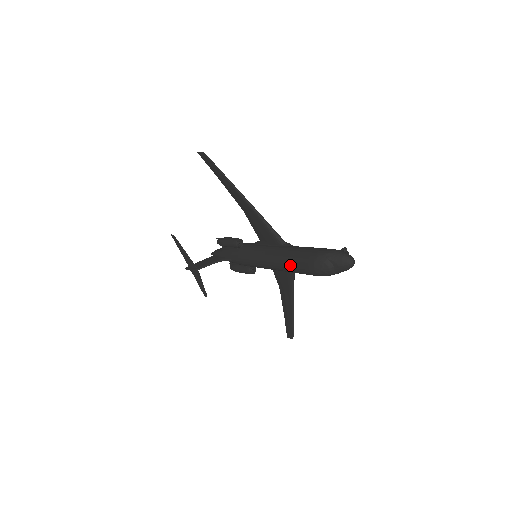
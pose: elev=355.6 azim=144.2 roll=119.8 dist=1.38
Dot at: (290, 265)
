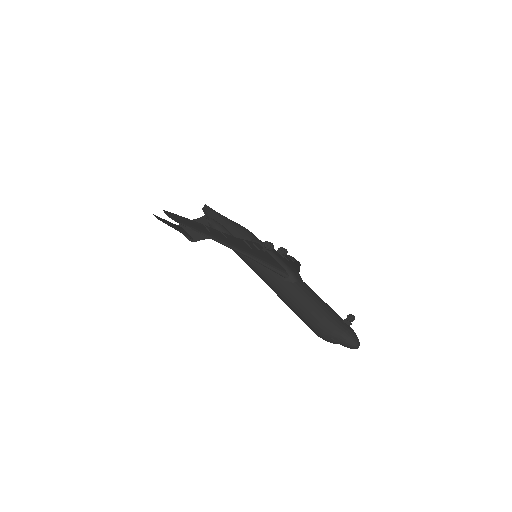
Dot at: (295, 313)
